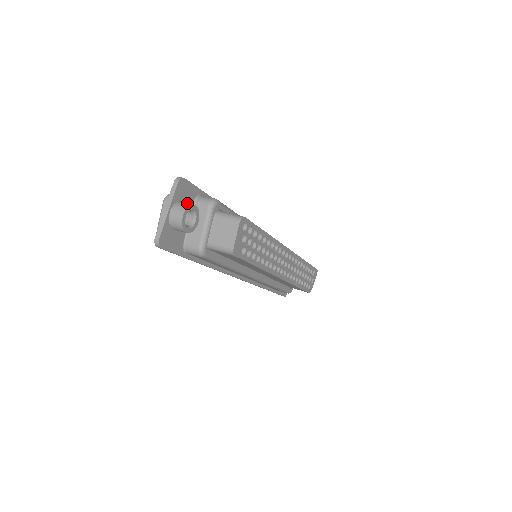
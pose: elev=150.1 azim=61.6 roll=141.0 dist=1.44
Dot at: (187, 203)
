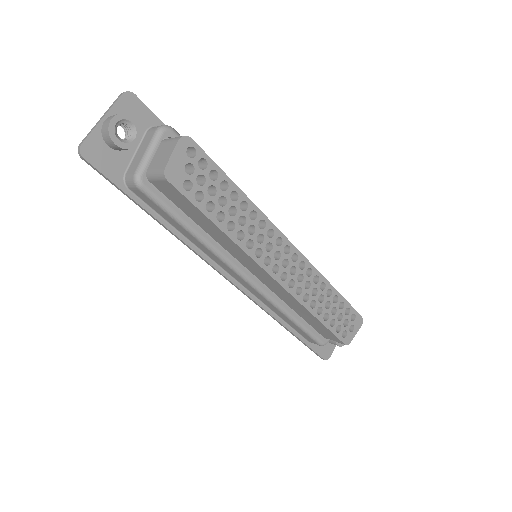
Dot at: (126, 114)
